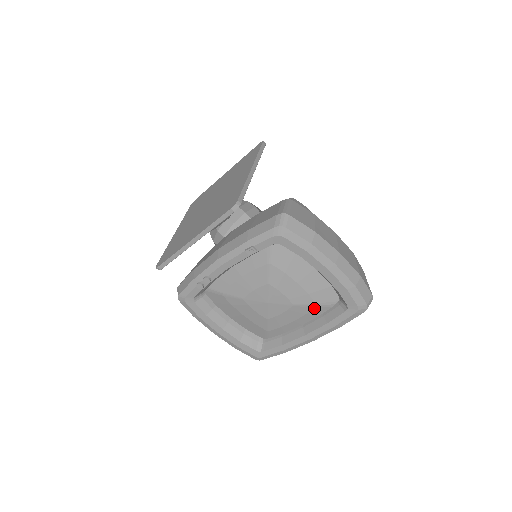
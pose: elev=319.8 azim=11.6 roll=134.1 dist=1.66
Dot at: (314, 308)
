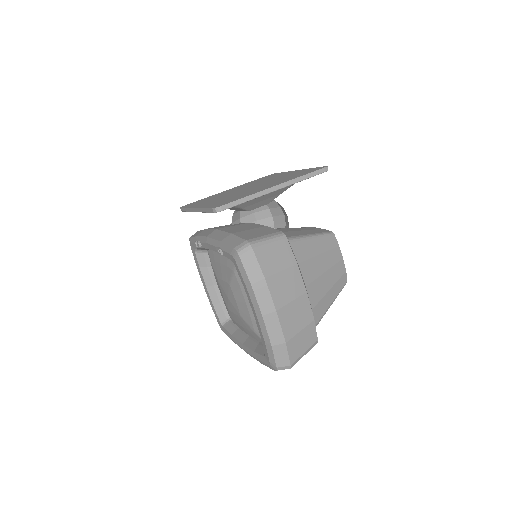
Dot at: (253, 332)
